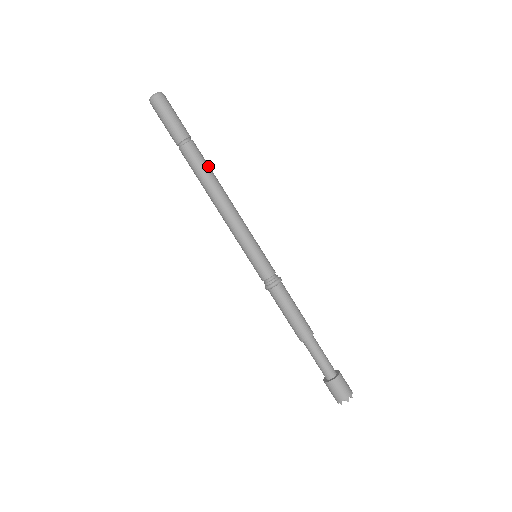
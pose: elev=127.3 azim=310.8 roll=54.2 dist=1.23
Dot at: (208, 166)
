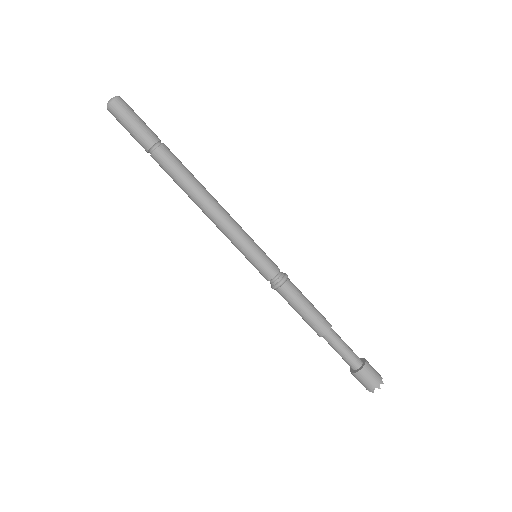
Dot at: (186, 169)
